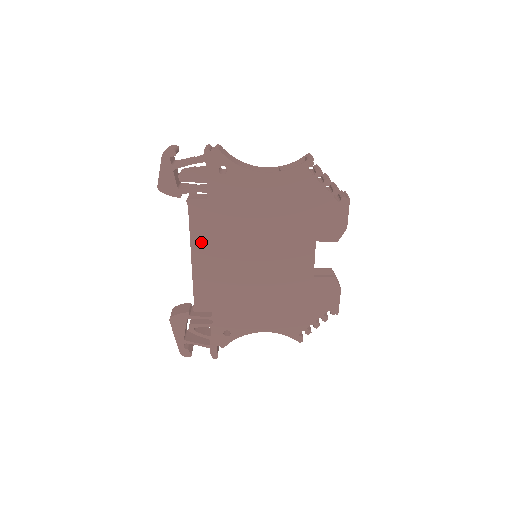
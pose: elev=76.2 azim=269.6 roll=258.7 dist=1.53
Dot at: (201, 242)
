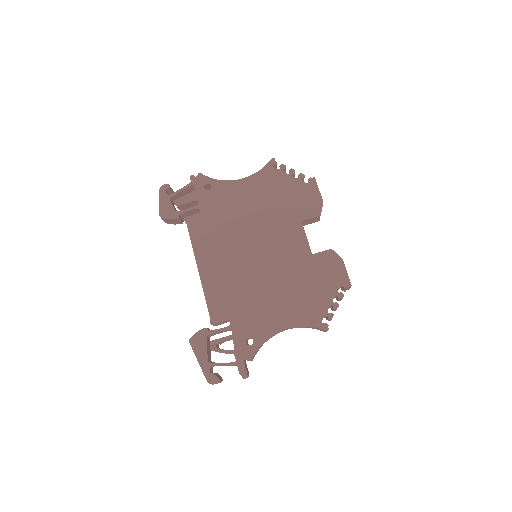
Dot at: (203, 251)
